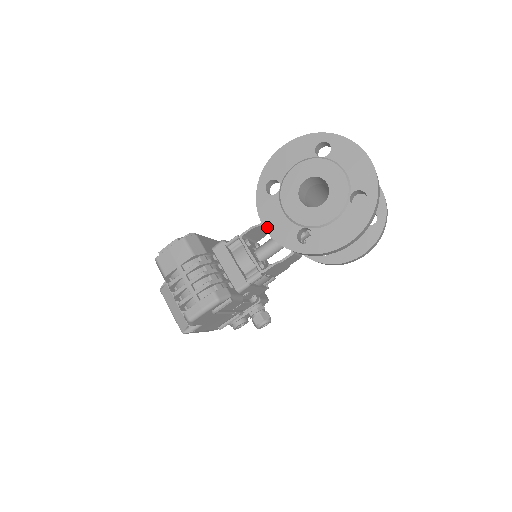
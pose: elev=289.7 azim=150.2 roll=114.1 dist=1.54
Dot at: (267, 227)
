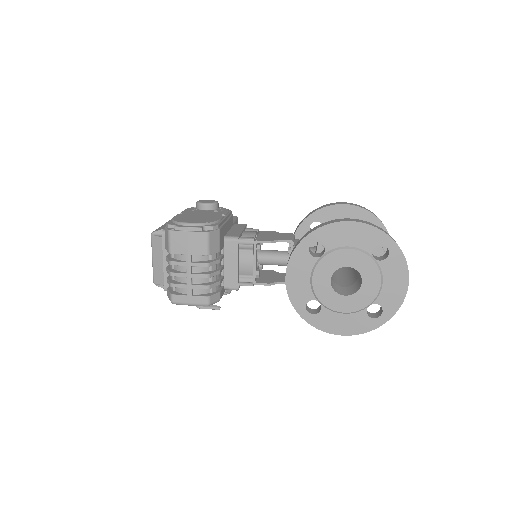
Dot at: (288, 278)
